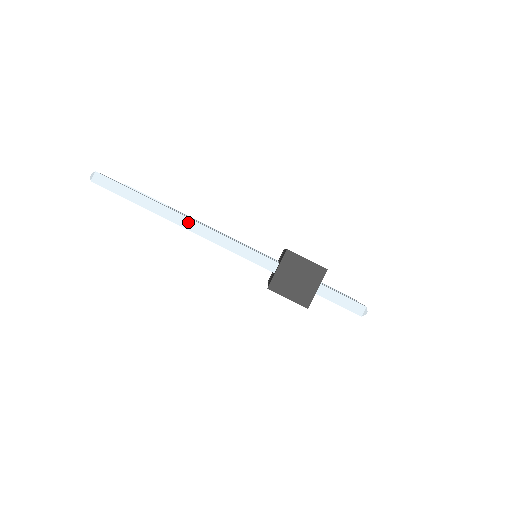
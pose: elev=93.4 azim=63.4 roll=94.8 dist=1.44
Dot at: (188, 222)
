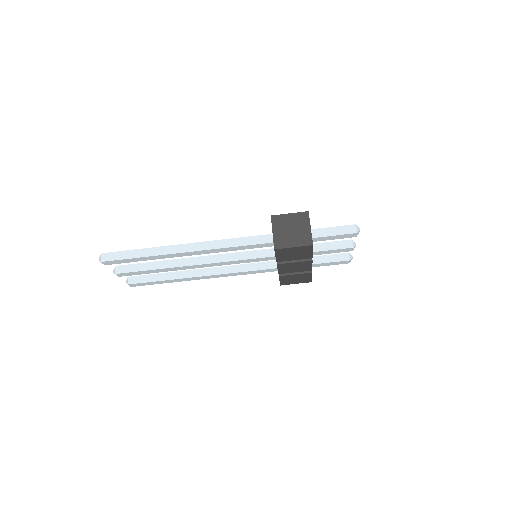
Dot at: (189, 246)
